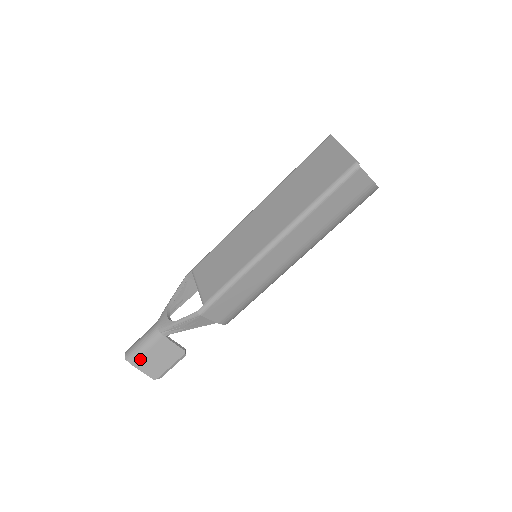
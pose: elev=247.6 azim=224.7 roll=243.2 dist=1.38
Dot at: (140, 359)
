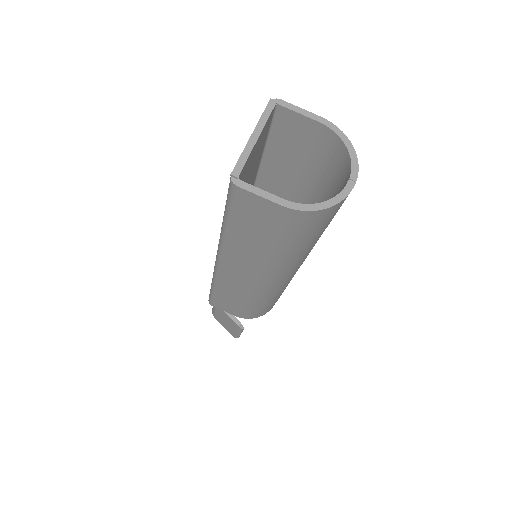
Dot at: (216, 316)
